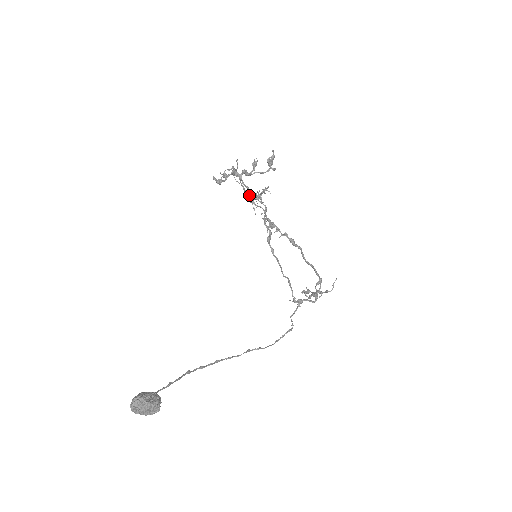
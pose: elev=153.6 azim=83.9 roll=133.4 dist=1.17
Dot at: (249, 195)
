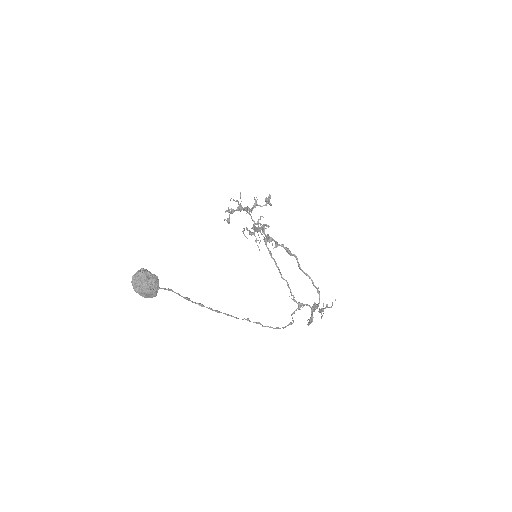
Dot at: (253, 233)
